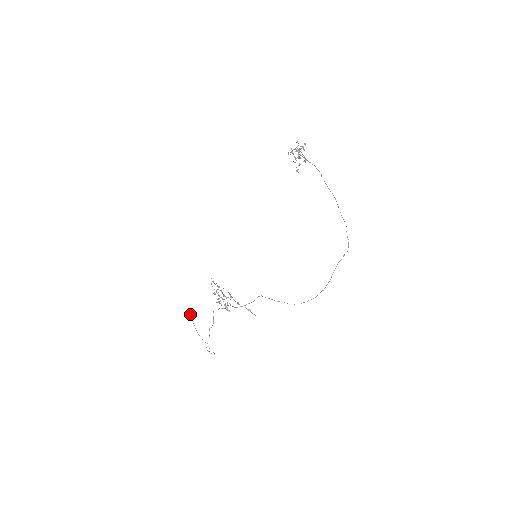
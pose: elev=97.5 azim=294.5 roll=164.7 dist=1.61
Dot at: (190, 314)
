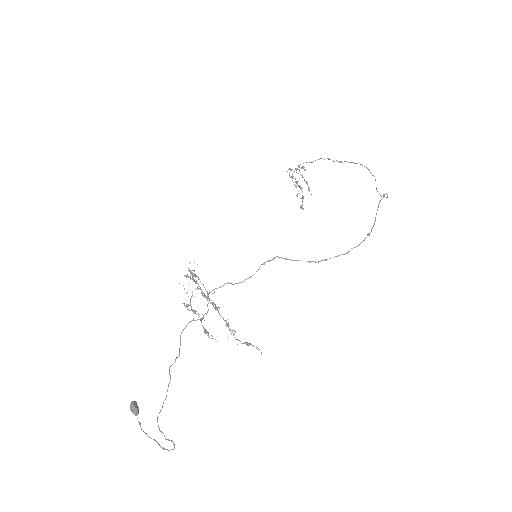
Dot at: (135, 402)
